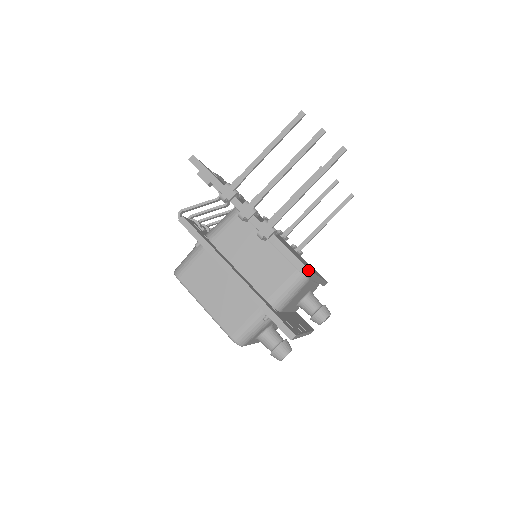
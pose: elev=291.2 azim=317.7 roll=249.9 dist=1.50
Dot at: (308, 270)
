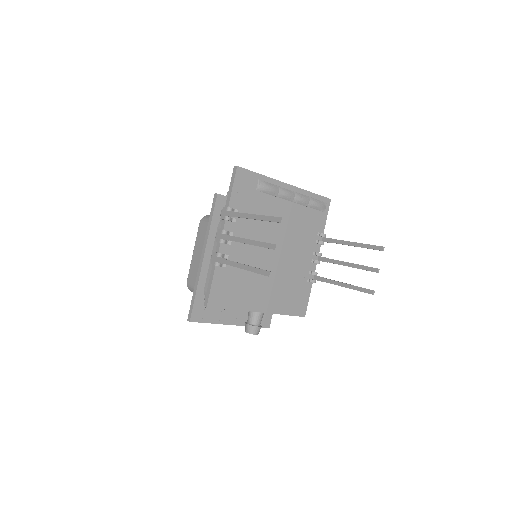
Dot at: (206, 305)
